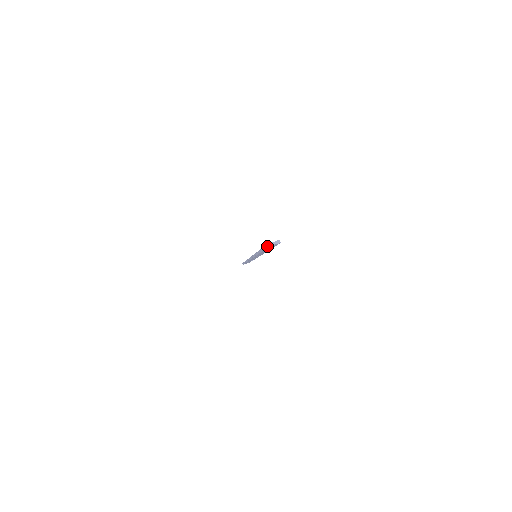
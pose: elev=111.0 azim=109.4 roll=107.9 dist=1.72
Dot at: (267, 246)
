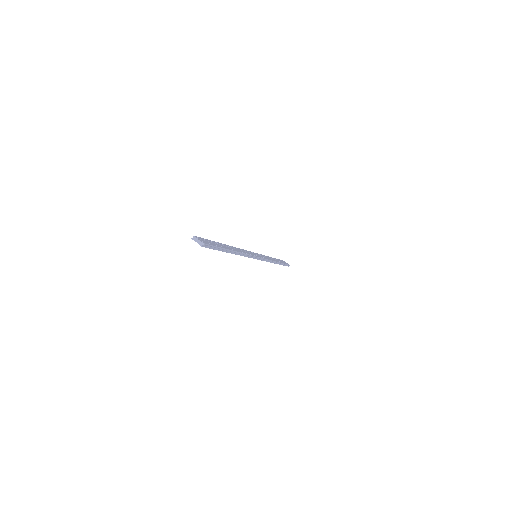
Dot at: occluded
